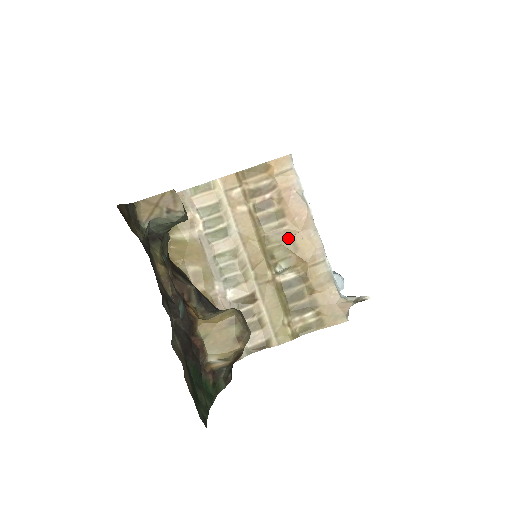
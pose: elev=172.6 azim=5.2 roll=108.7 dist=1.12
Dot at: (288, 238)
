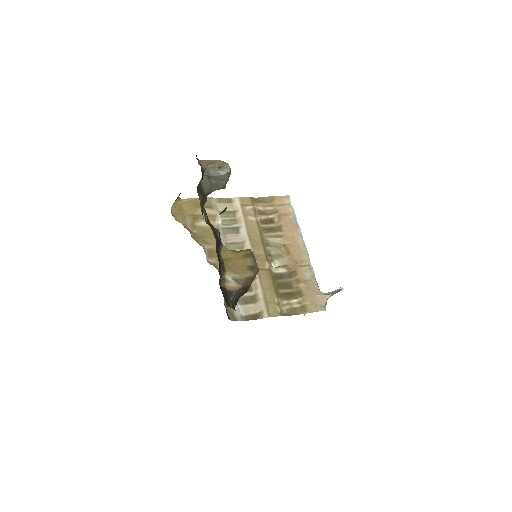
Dot at: (283, 245)
